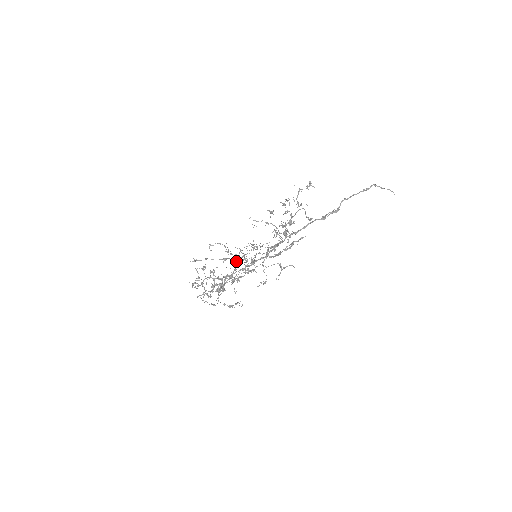
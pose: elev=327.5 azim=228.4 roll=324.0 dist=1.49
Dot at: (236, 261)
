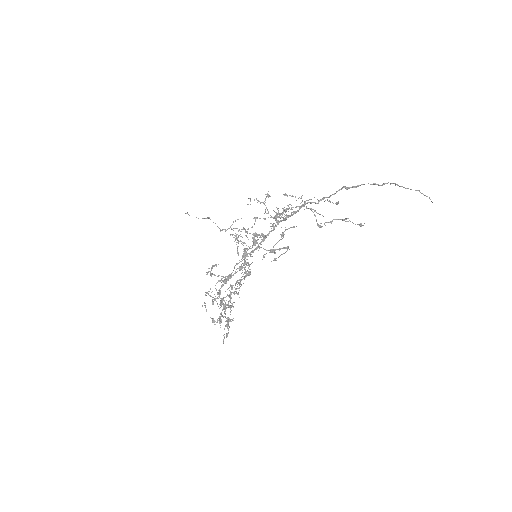
Dot at: occluded
